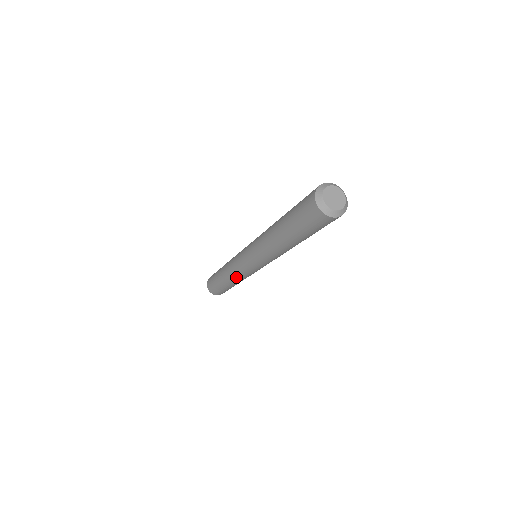
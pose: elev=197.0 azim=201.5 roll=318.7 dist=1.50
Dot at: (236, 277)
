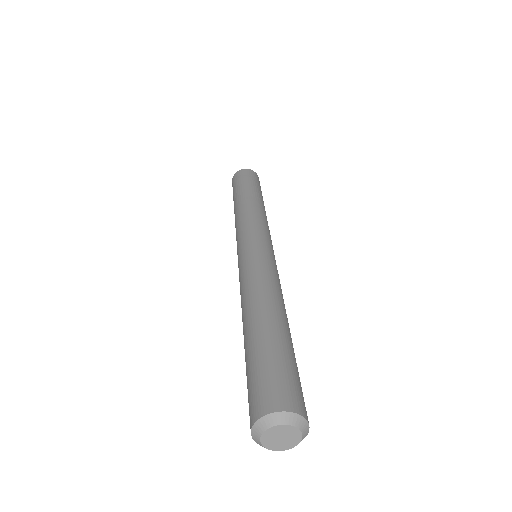
Dot at: occluded
